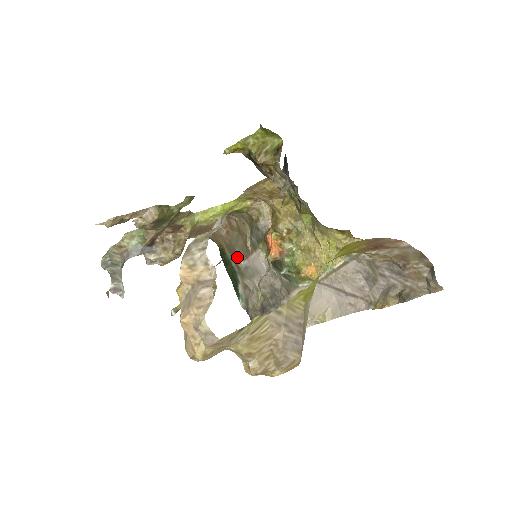
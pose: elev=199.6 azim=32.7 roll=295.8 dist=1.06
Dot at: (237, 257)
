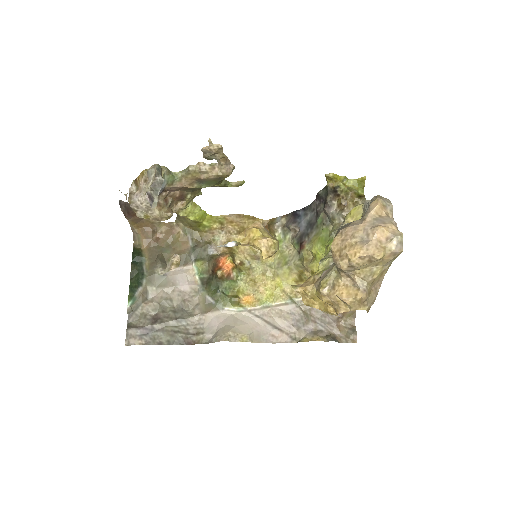
Dot at: (160, 262)
